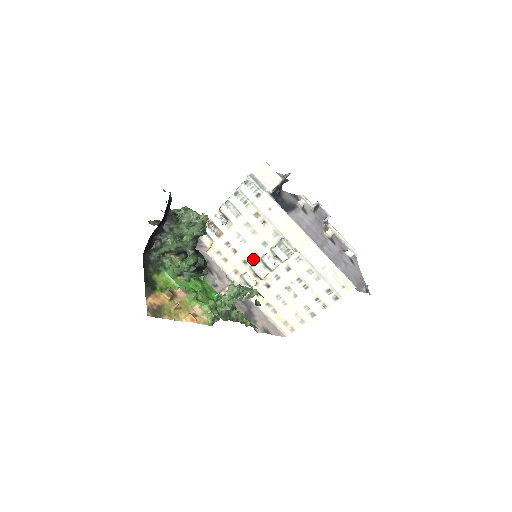
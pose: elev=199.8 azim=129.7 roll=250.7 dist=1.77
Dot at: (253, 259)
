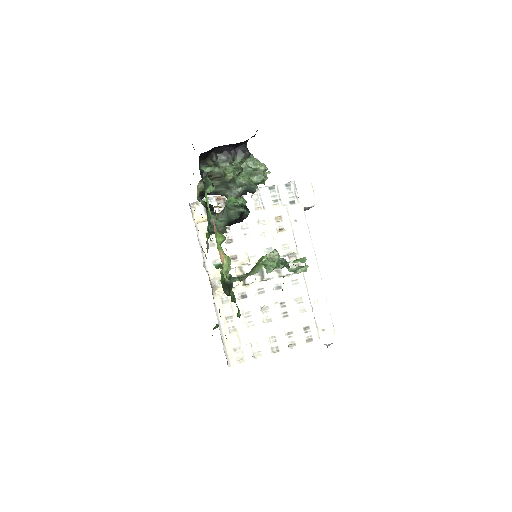
Dot at: (248, 258)
